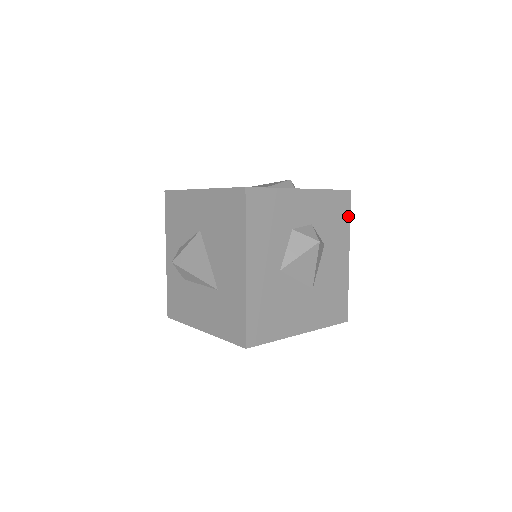
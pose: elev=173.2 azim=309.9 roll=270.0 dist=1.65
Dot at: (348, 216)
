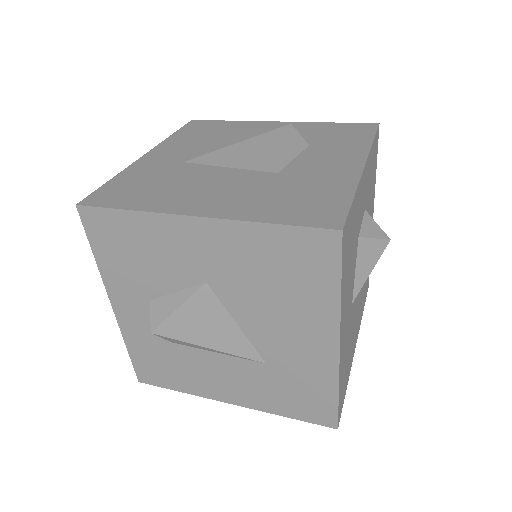
Dot at: (376, 163)
